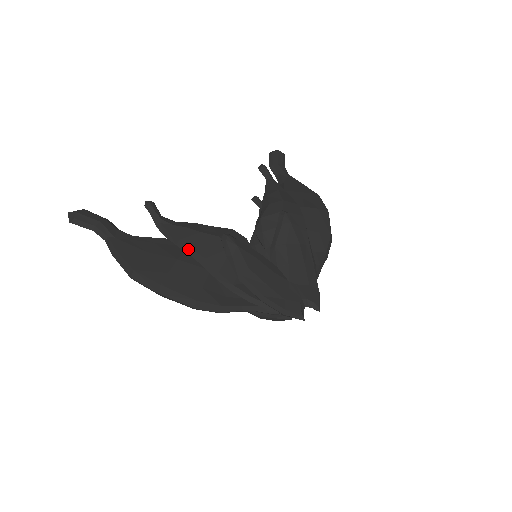
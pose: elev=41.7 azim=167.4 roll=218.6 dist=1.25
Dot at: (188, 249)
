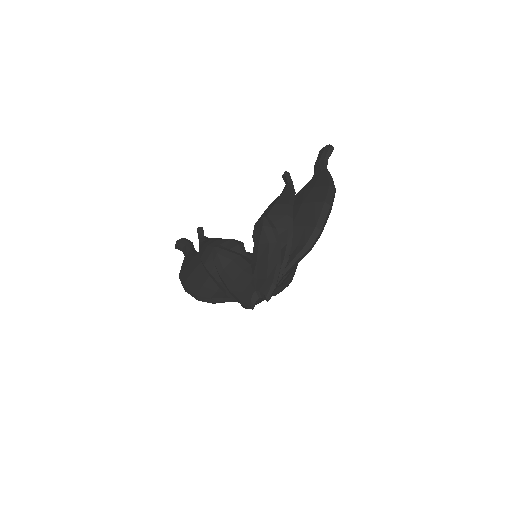
Dot at: occluded
